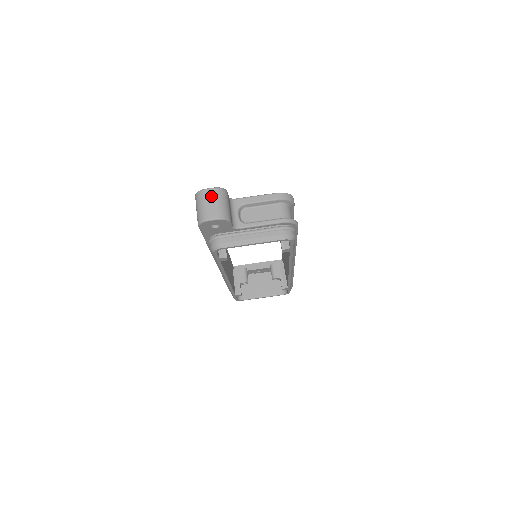
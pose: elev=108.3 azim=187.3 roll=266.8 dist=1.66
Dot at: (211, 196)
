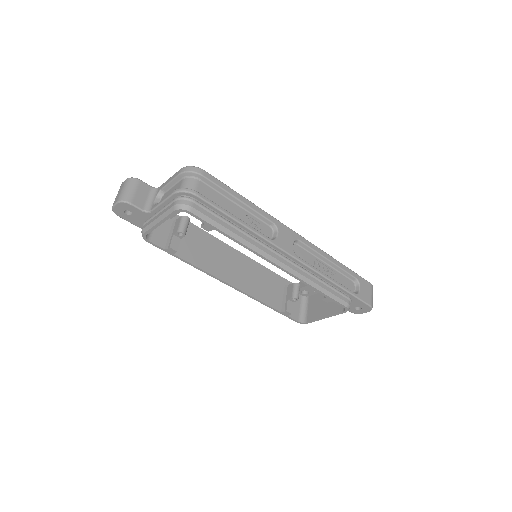
Dot at: (122, 186)
